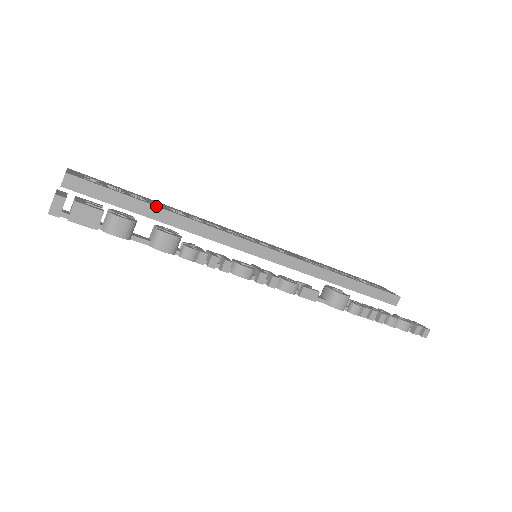
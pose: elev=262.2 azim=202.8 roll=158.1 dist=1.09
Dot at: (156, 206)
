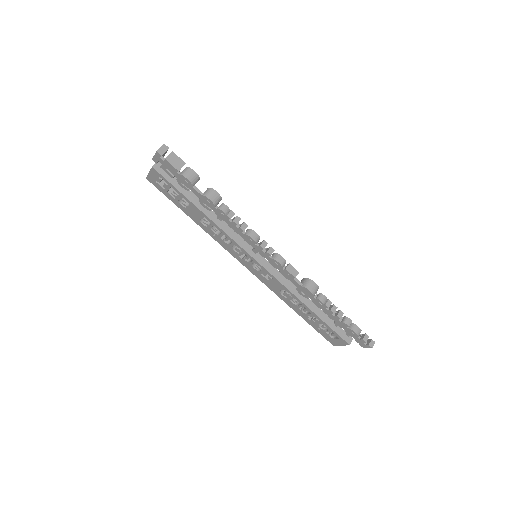
Dot at: occluded
